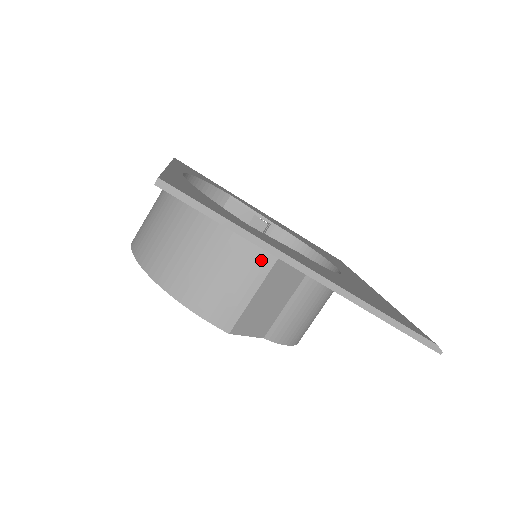
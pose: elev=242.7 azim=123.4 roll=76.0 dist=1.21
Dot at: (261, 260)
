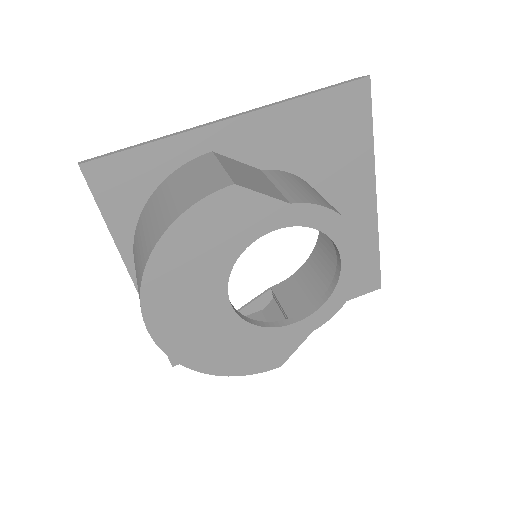
Dot at: (203, 160)
